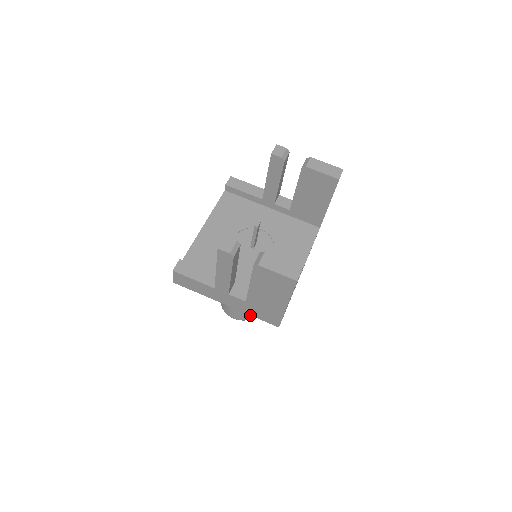
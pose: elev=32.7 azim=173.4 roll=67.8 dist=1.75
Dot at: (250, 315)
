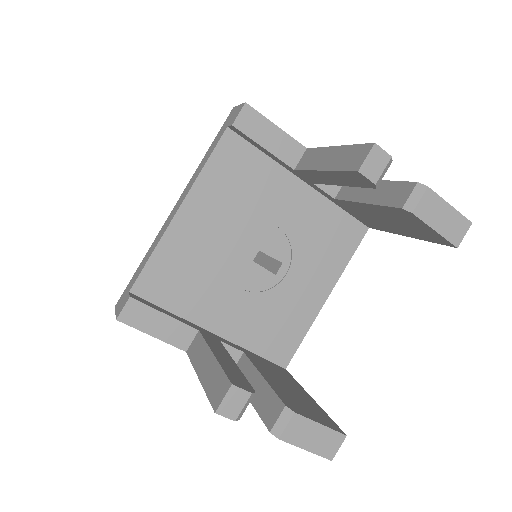
Dot at: occluded
